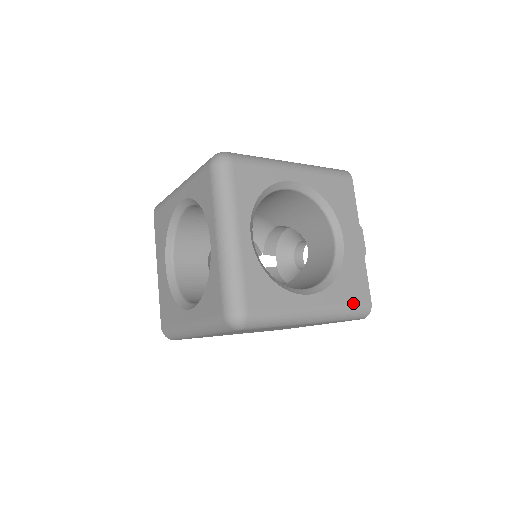
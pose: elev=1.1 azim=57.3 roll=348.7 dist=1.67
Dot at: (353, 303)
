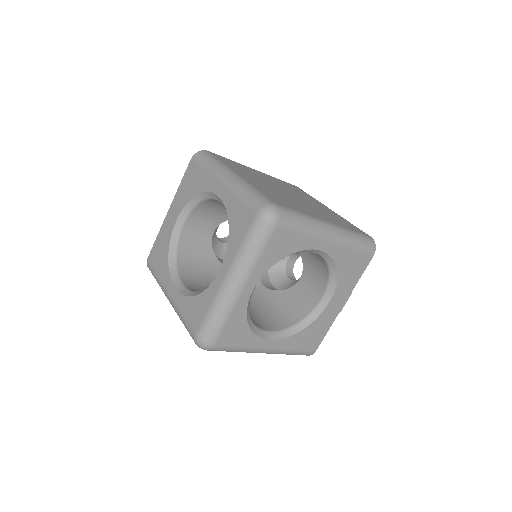
Dot at: (301, 350)
